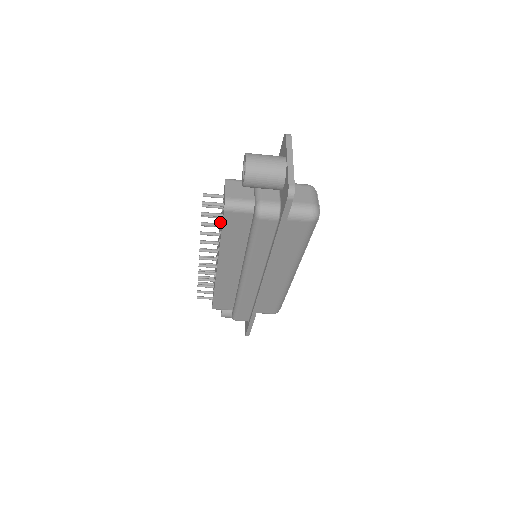
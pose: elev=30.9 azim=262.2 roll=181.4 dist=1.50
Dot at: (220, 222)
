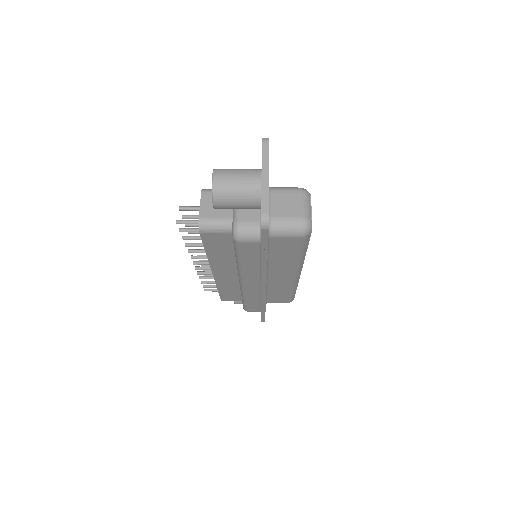
Dot at: occluded
